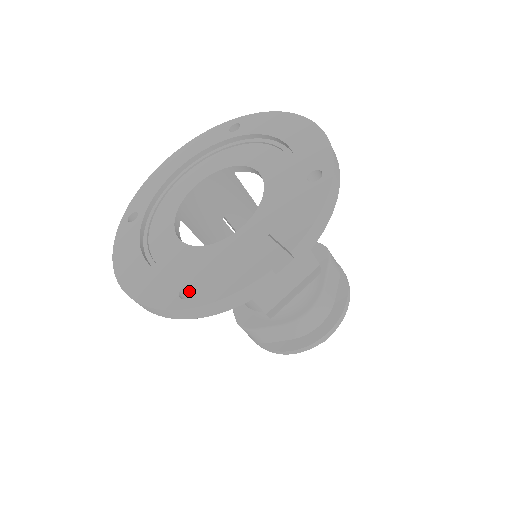
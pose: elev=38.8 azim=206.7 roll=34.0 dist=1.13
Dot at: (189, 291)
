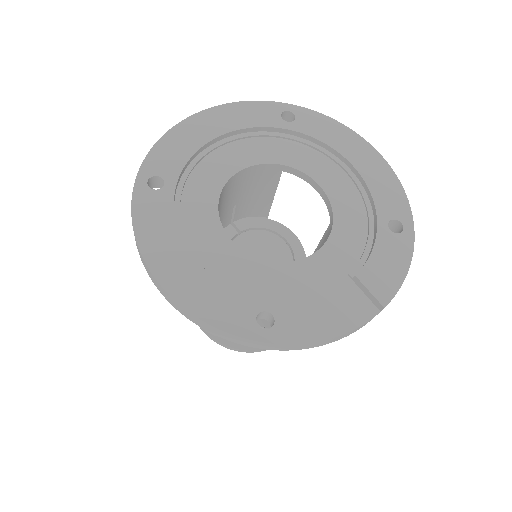
Dot at: (259, 315)
